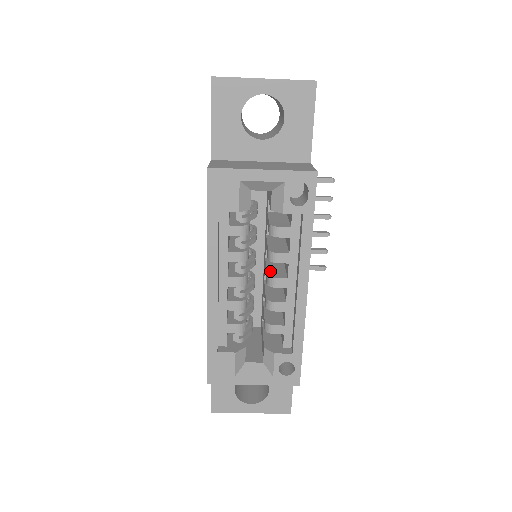
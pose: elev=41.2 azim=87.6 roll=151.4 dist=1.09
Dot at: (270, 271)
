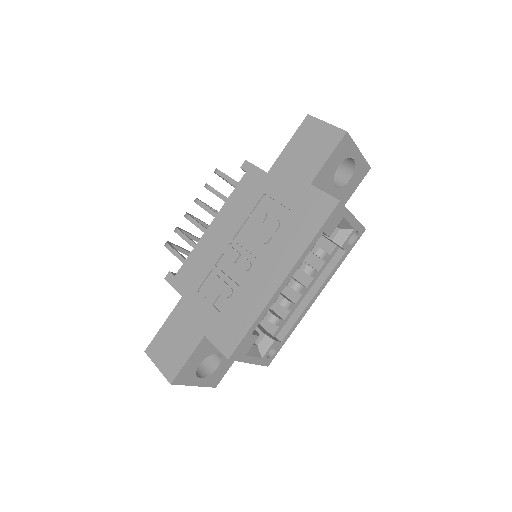
Dot at: (293, 278)
